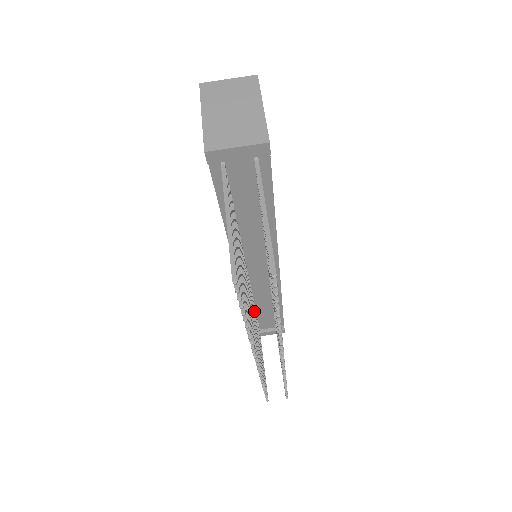
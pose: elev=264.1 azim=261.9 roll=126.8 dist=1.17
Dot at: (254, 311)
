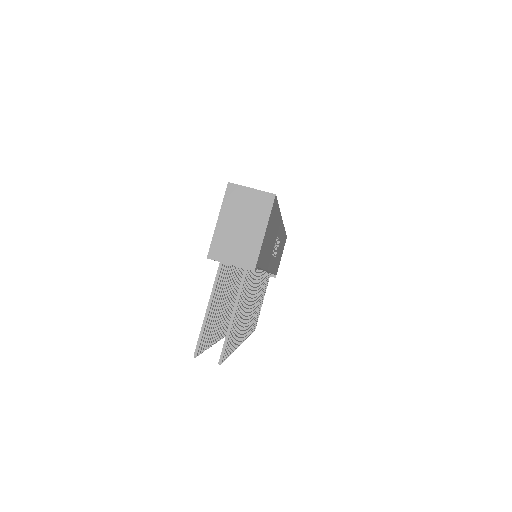
Dot at: occluded
